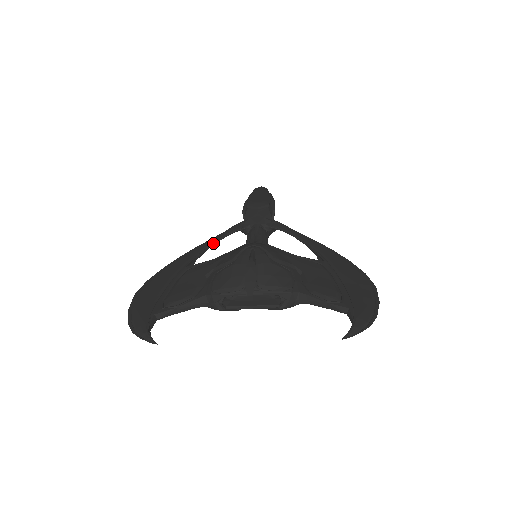
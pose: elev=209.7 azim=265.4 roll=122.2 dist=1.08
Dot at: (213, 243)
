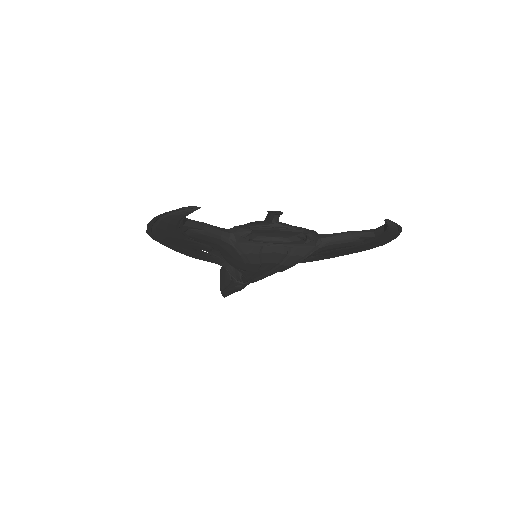
Dot at: (208, 253)
